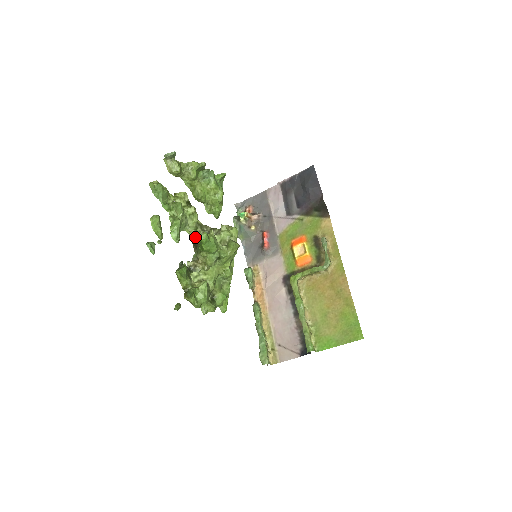
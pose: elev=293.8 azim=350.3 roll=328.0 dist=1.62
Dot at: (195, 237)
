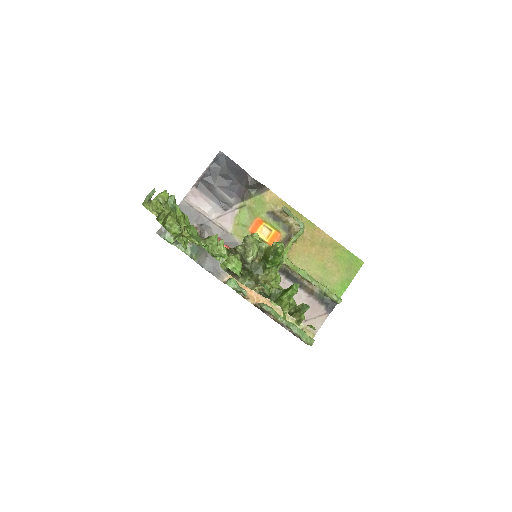
Dot at: occluded
